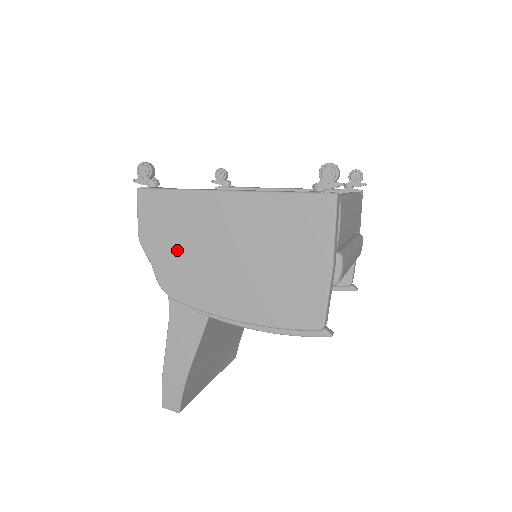
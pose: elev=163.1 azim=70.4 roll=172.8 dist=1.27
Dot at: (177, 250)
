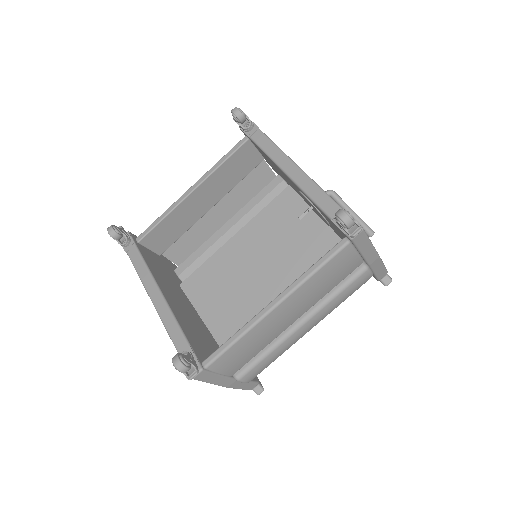
Dot at: occluded
